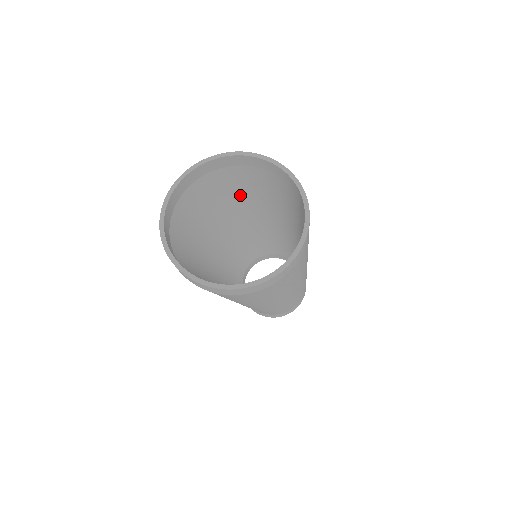
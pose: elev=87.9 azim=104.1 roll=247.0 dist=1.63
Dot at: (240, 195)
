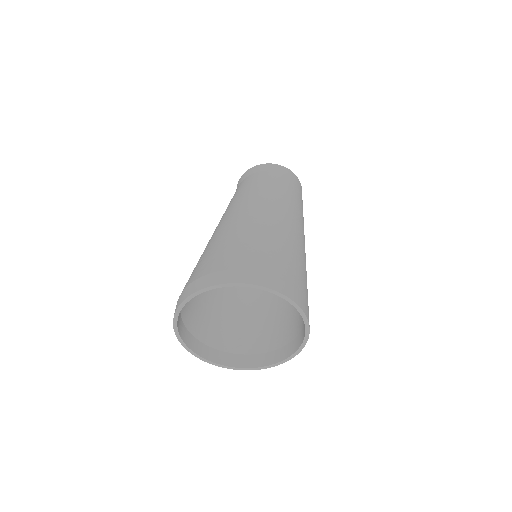
Dot at: occluded
